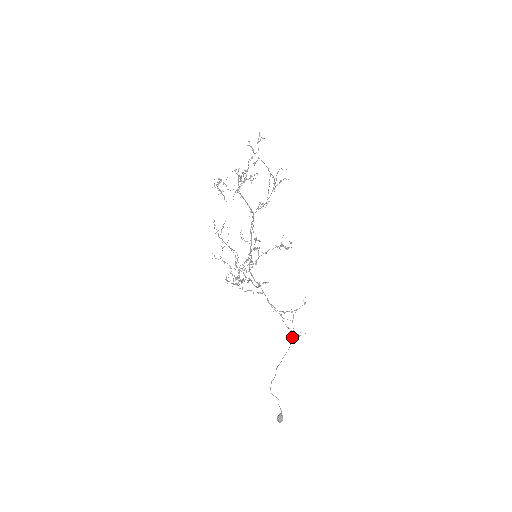
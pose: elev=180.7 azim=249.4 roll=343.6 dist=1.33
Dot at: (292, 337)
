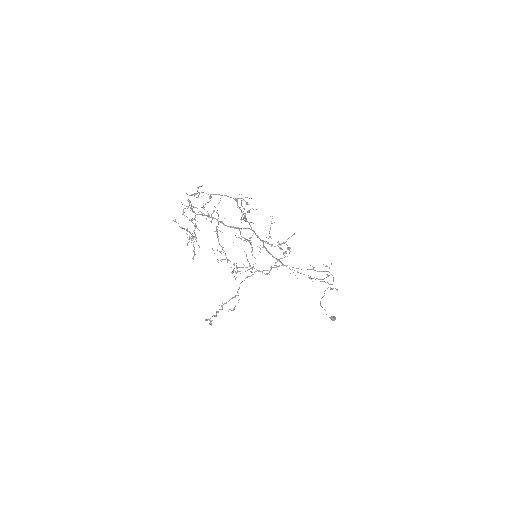
Dot at: occluded
